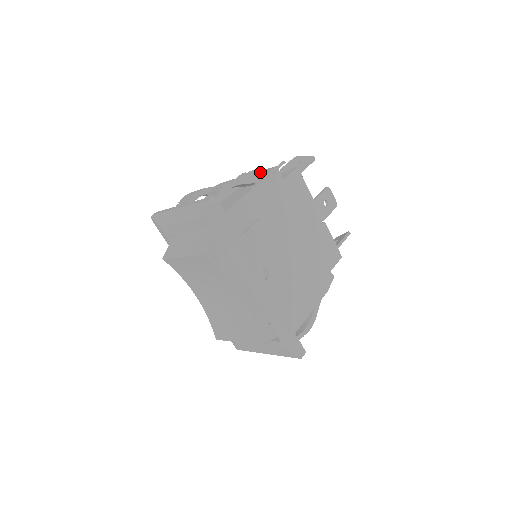
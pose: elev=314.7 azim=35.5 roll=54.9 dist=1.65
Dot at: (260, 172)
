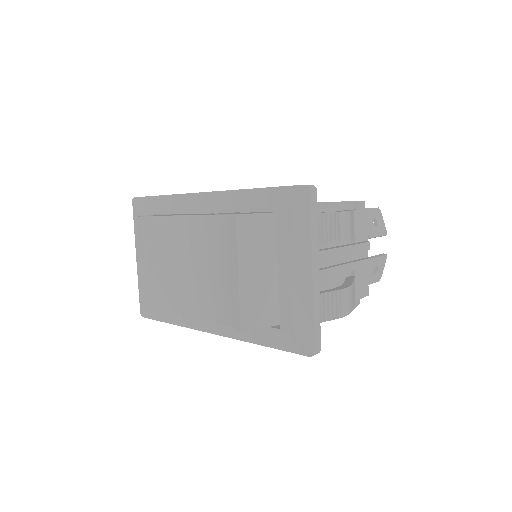
Dot at: occluded
